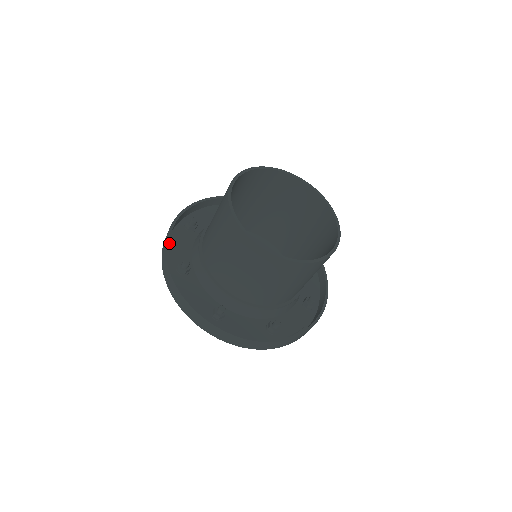
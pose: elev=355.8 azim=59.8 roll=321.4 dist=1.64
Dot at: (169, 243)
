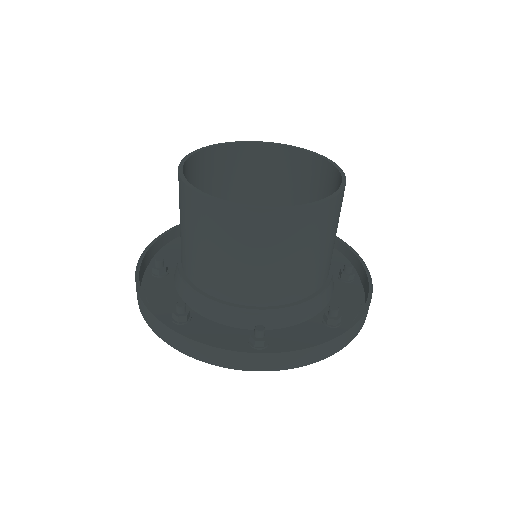
Dot at: occluded
